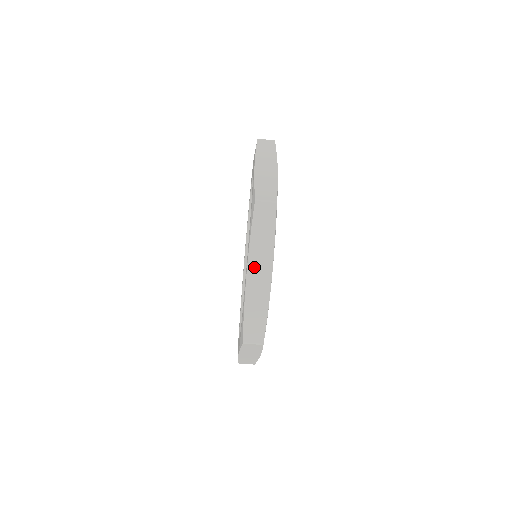
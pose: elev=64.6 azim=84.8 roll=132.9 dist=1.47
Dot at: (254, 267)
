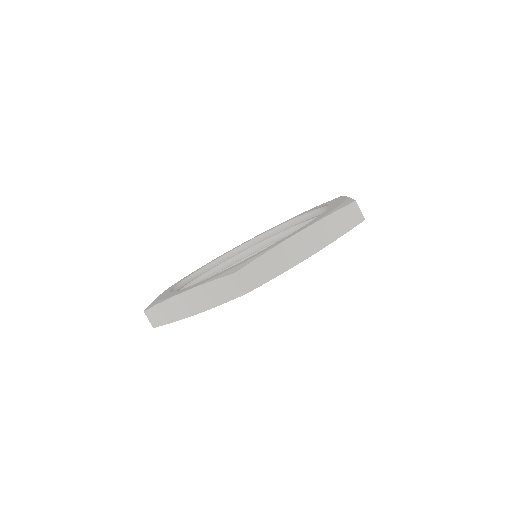
Dot at: (307, 236)
